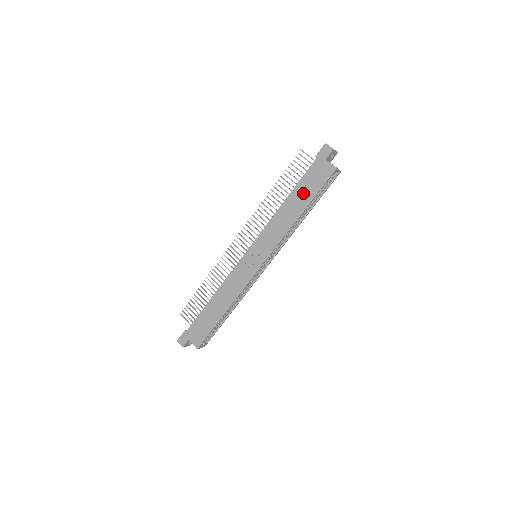
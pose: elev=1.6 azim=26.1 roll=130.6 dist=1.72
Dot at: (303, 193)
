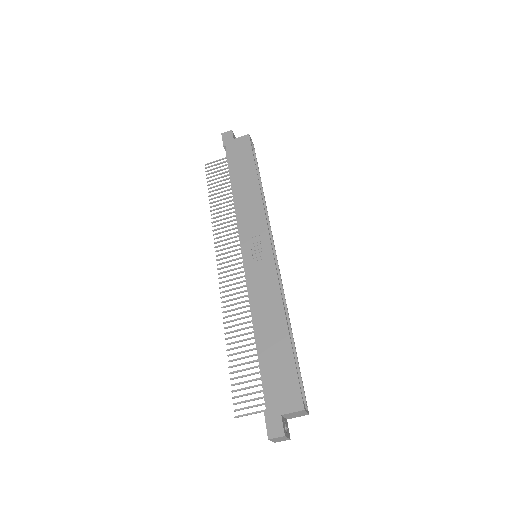
Dot at: (242, 169)
